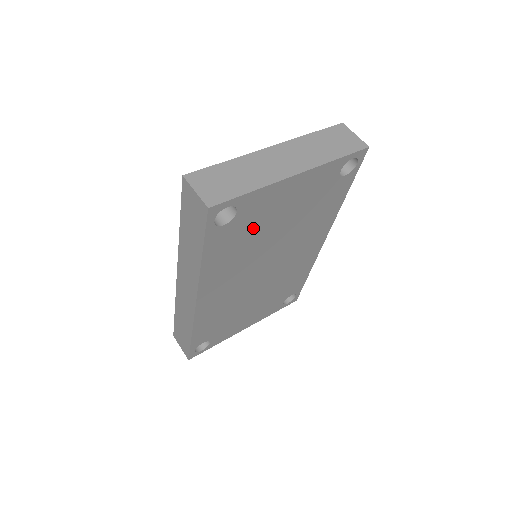
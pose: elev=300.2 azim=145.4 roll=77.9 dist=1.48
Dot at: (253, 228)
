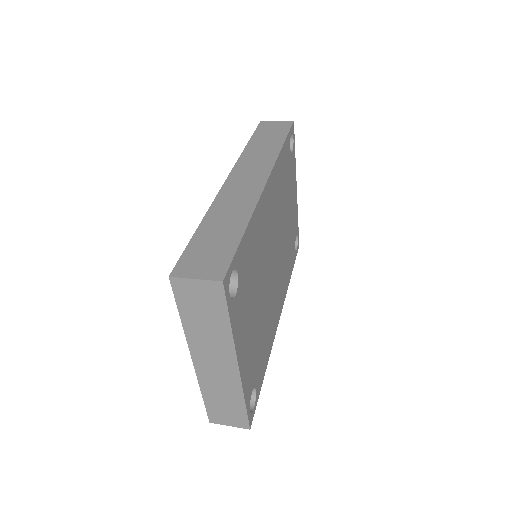
Dot at: (288, 184)
